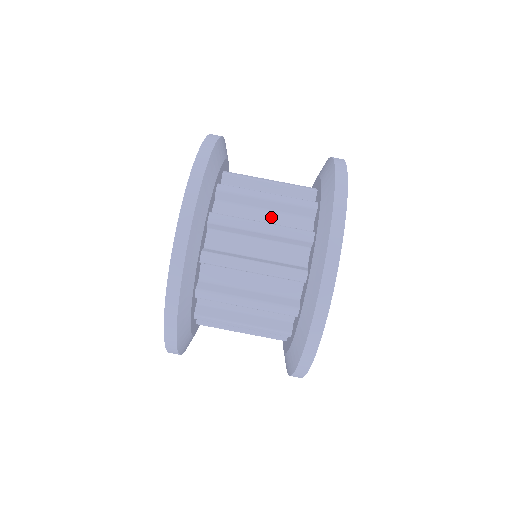
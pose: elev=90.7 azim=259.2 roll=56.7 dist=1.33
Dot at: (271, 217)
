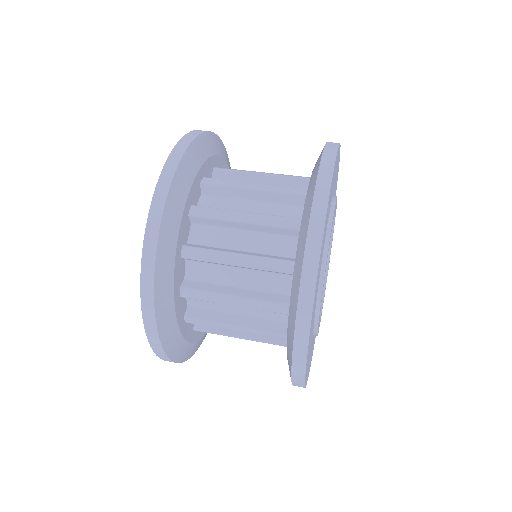
Dot at: occluded
